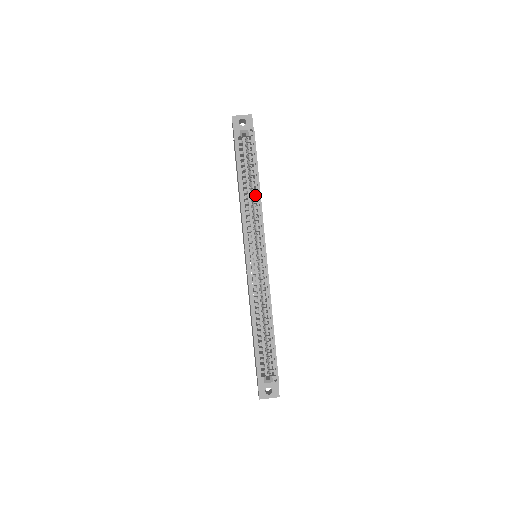
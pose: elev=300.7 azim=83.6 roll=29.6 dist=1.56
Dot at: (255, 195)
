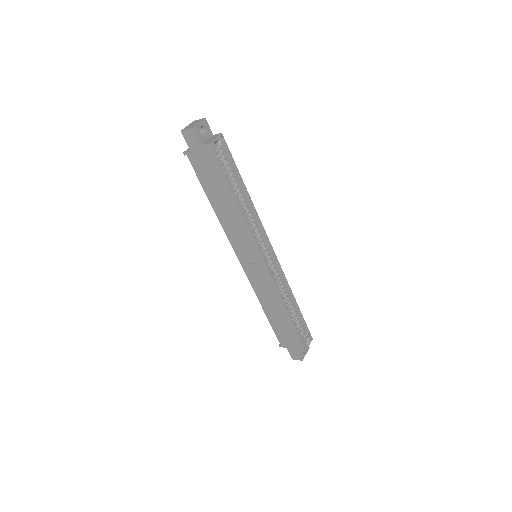
Dot at: (246, 202)
